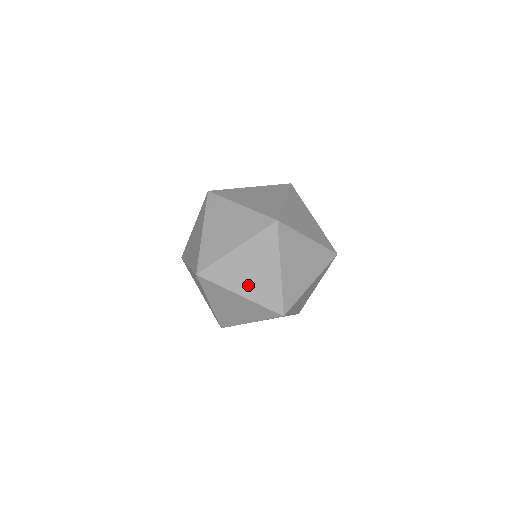
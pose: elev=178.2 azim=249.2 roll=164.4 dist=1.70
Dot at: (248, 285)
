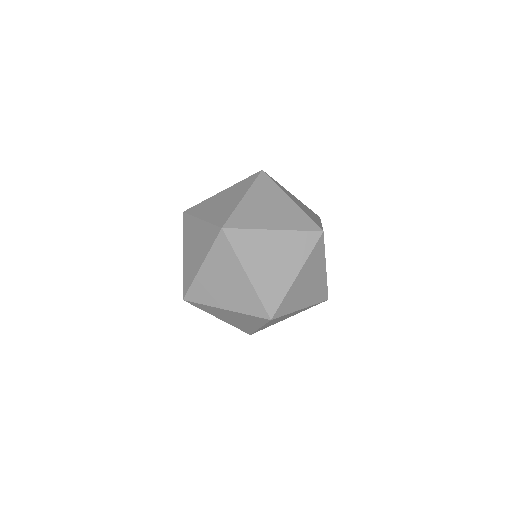
Dot at: (212, 211)
